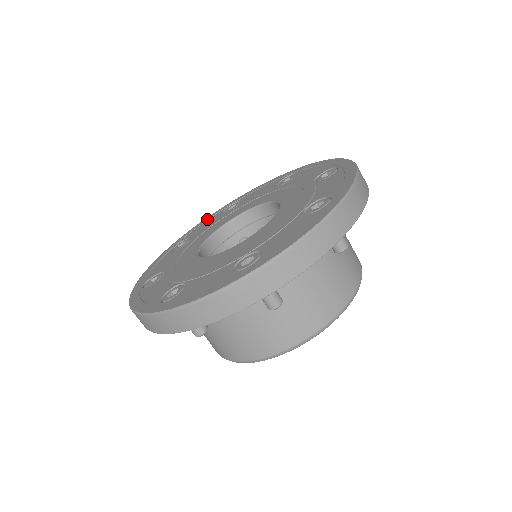
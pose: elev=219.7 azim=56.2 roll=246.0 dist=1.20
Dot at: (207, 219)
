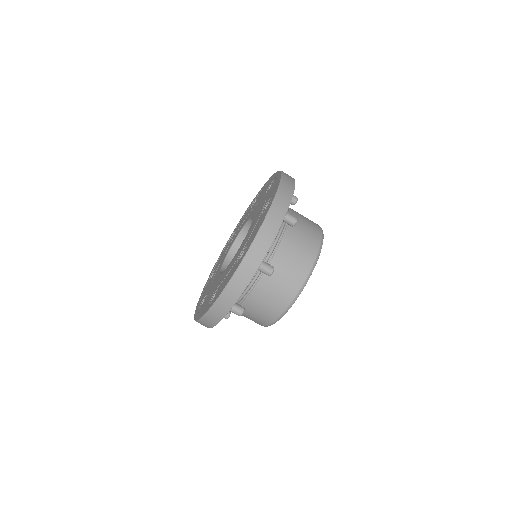
Dot at: (221, 253)
